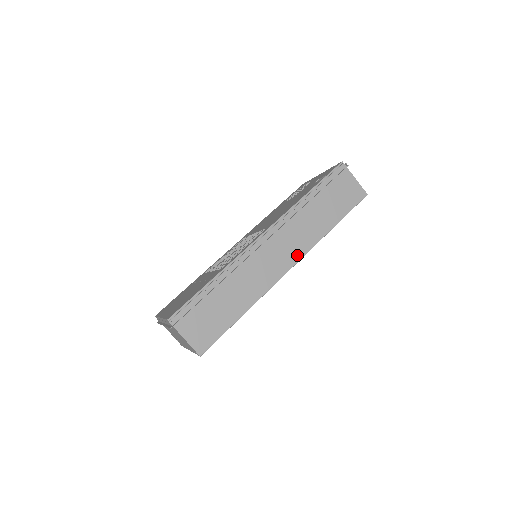
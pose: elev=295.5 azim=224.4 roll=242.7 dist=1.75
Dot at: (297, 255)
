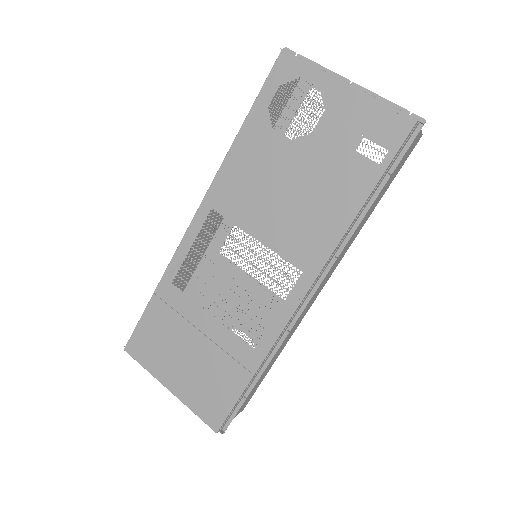
Dot at: (332, 271)
